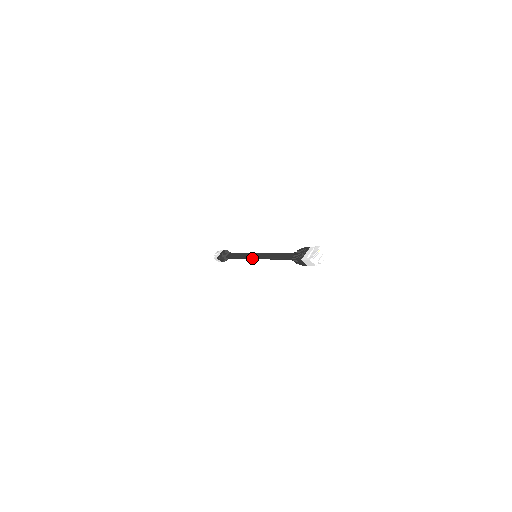
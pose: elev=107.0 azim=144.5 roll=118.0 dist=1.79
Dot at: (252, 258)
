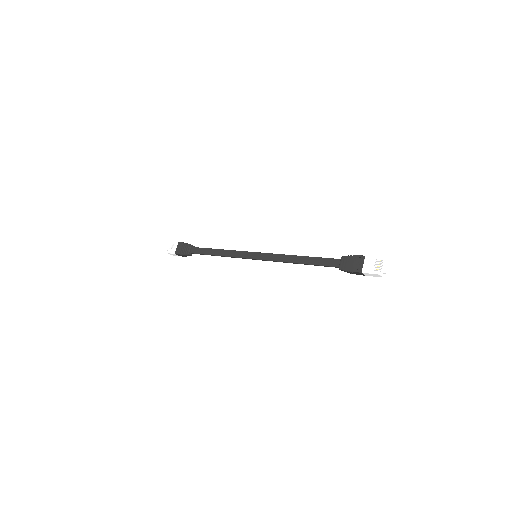
Dot at: occluded
